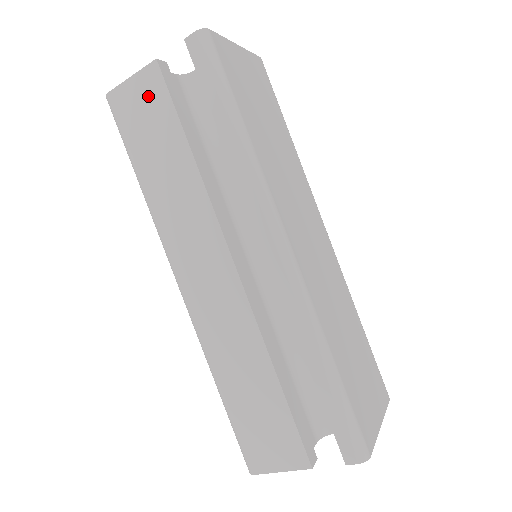
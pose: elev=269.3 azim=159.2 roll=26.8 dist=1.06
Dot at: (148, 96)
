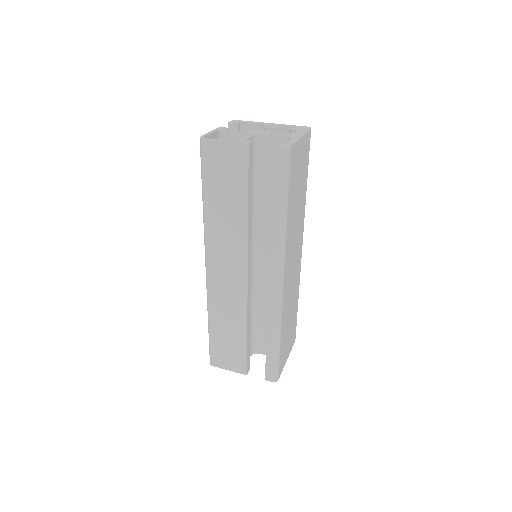
Dot at: (233, 161)
